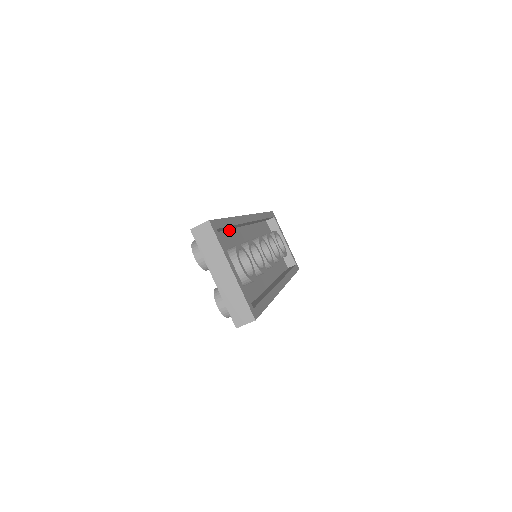
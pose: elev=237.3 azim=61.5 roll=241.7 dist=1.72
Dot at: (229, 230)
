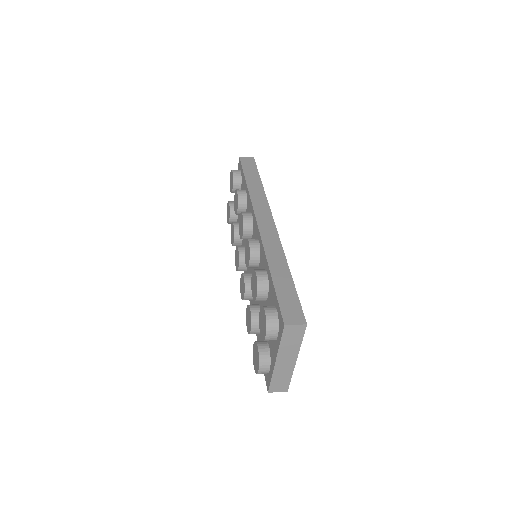
Dot at: occluded
